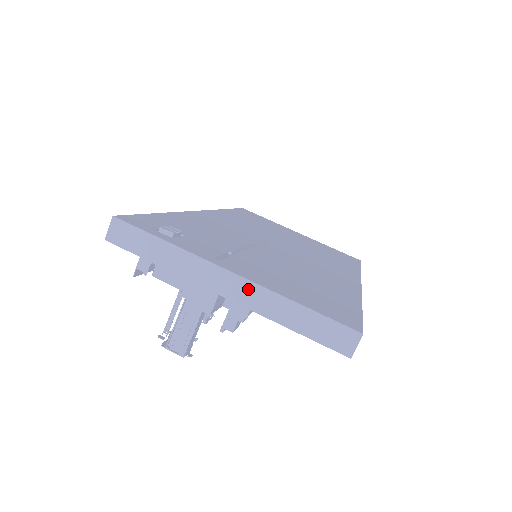
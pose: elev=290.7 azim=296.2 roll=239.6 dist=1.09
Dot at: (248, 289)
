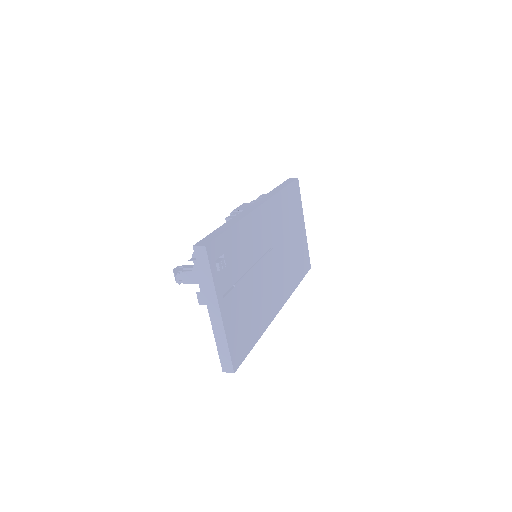
Dot at: (219, 323)
